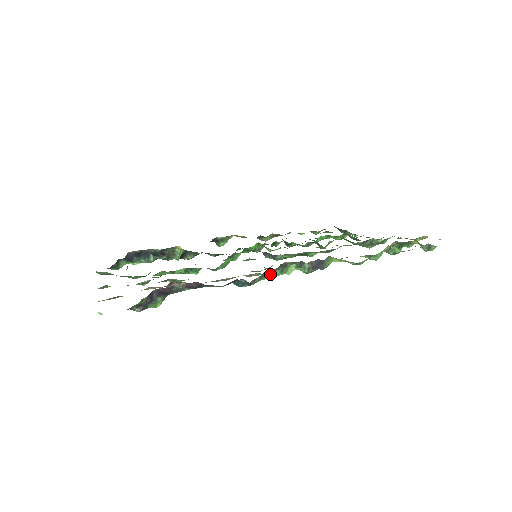
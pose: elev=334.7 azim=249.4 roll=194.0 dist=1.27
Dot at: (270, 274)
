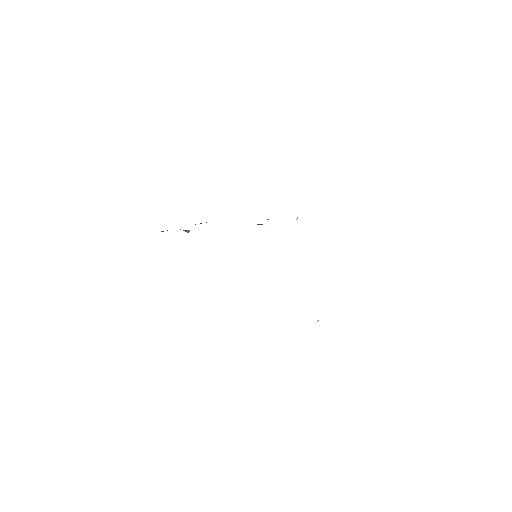
Dot at: occluded
